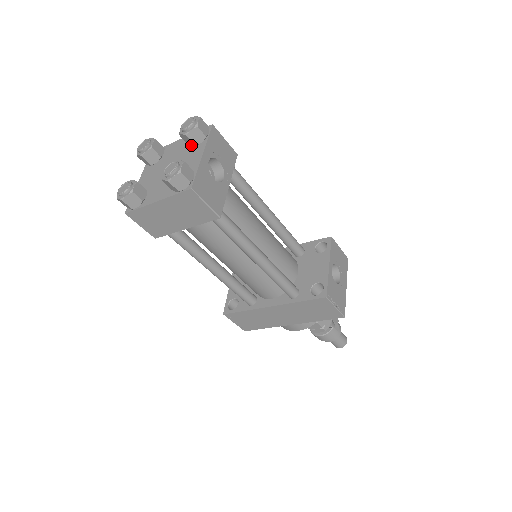
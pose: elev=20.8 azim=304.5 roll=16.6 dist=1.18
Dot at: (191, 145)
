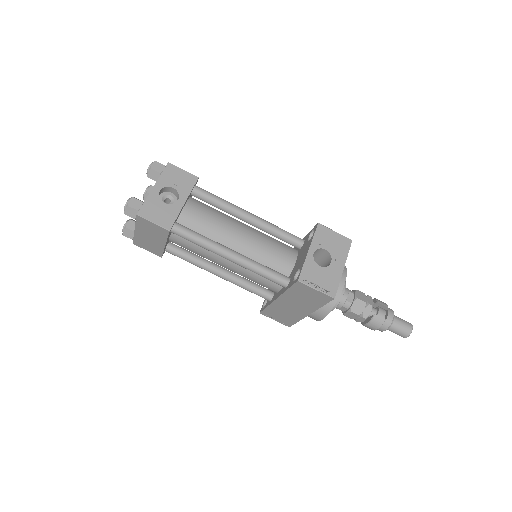
Dot at: occluded
